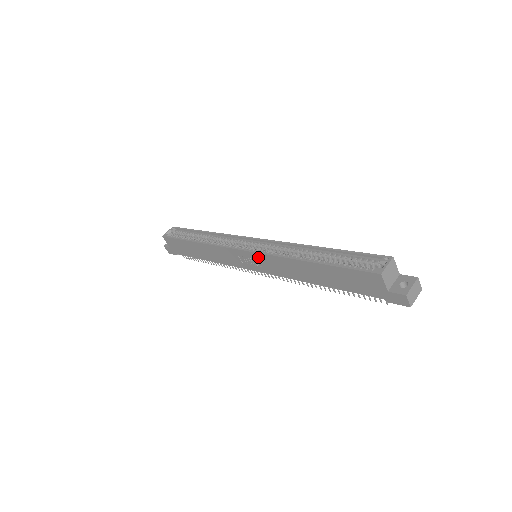
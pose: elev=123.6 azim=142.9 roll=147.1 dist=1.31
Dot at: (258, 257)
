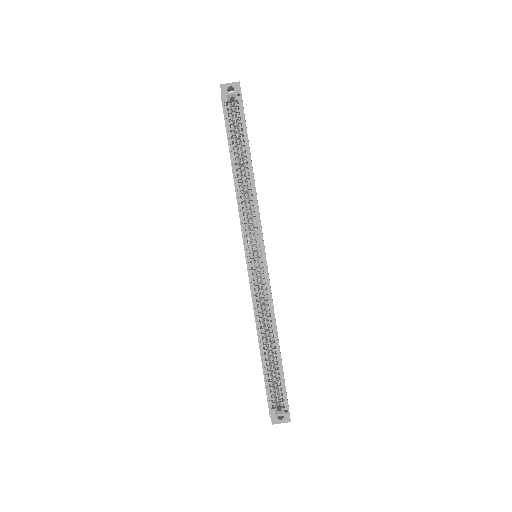
Dot at: (249, 277)
